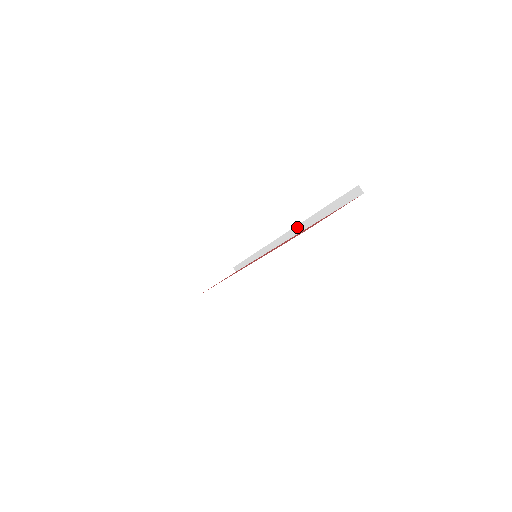
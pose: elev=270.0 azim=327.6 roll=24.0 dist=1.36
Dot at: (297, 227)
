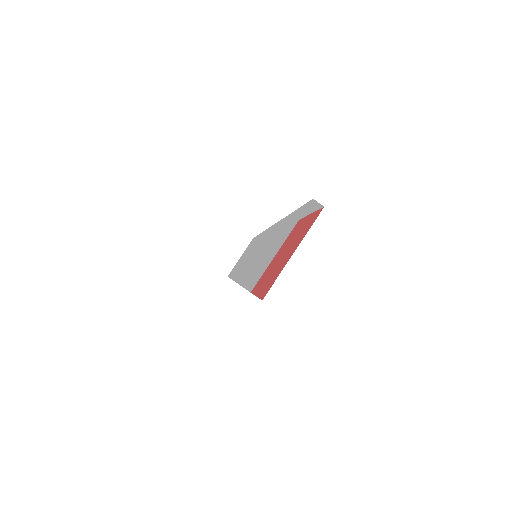
Dot at: occluded
